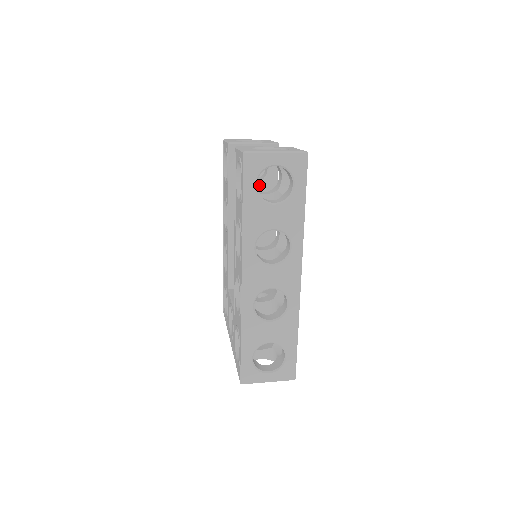
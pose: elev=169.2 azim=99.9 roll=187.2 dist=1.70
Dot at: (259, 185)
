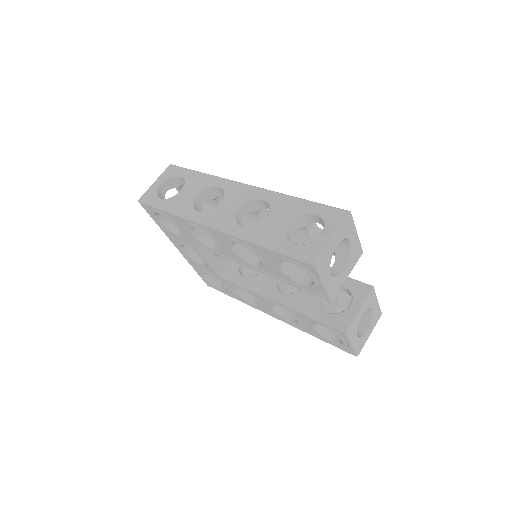
Dot at: occluded
